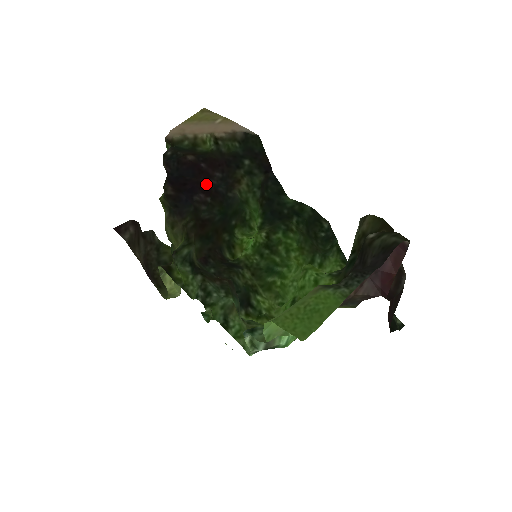
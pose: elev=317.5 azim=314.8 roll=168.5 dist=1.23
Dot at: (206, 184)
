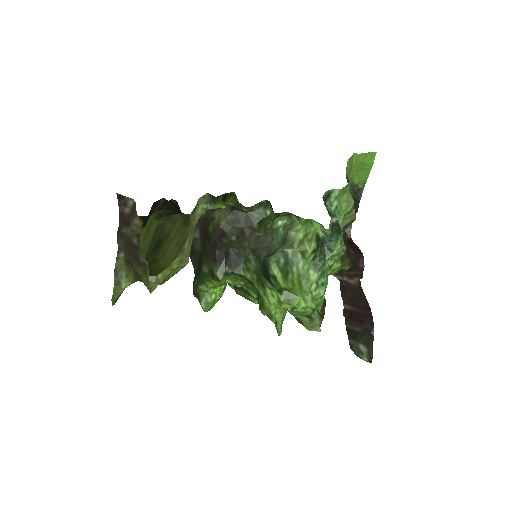
Dot at: occluded
